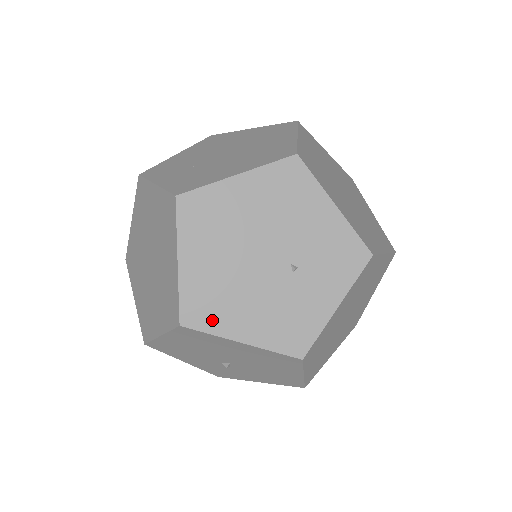
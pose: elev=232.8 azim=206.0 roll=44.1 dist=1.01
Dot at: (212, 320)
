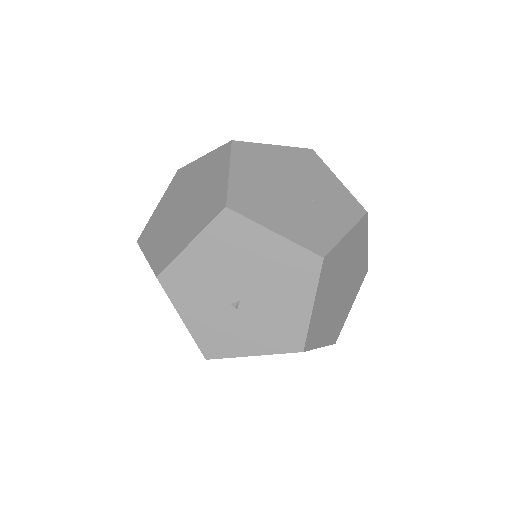
Dot at: (252, 211)
